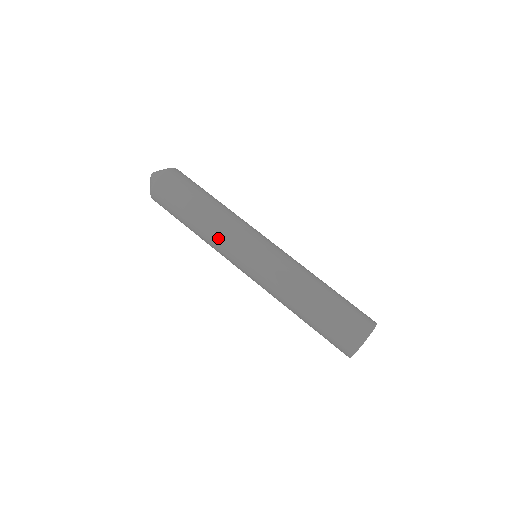
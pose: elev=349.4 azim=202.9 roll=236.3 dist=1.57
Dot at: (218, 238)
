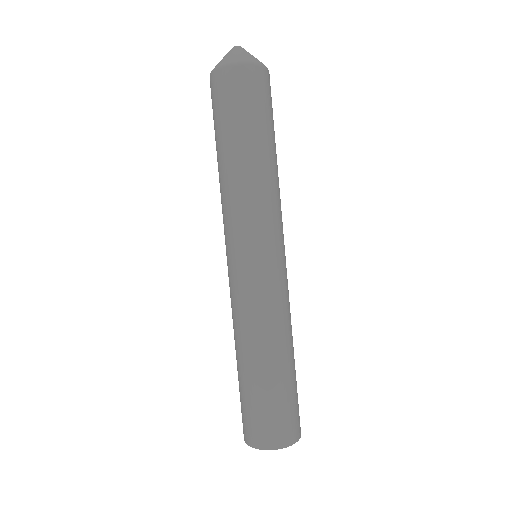
Dot at: (241, 203)
